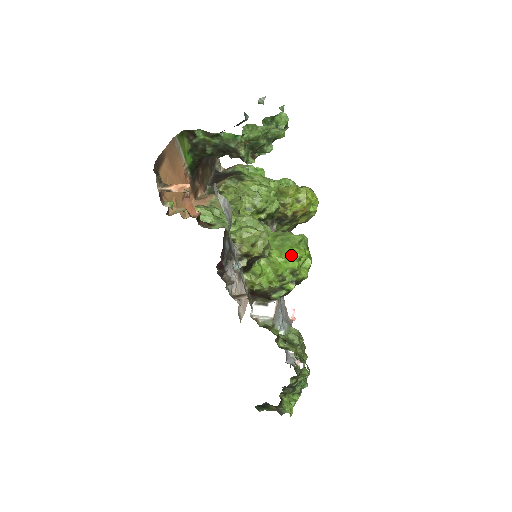
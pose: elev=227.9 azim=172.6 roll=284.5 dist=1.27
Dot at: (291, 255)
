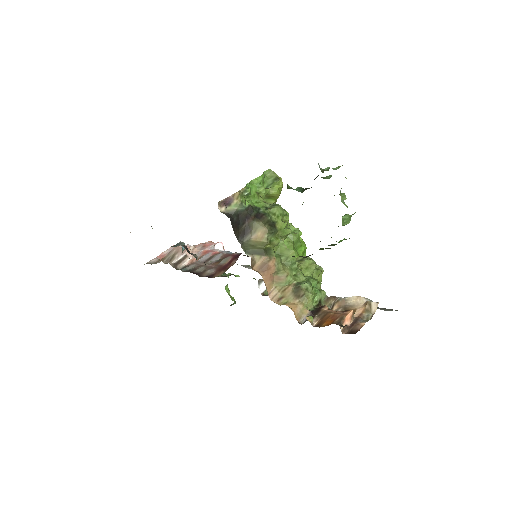
Dot at: (304, 252)
